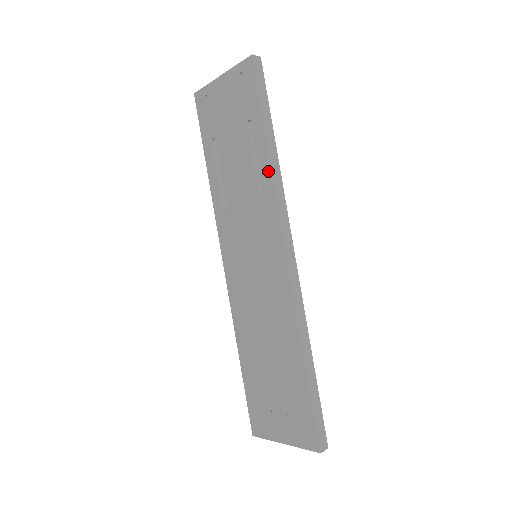
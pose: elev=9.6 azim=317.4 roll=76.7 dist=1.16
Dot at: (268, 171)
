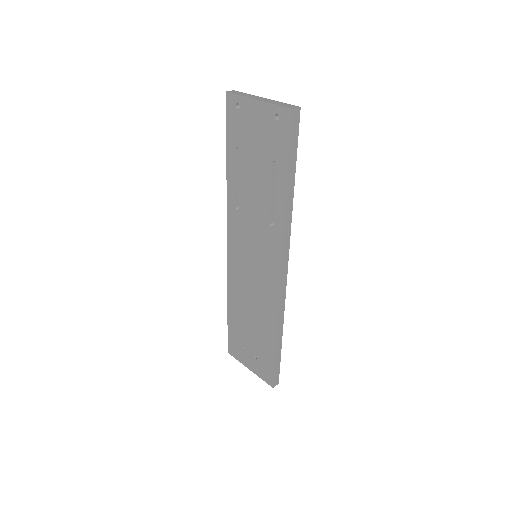
Dot at: (282, 213)
